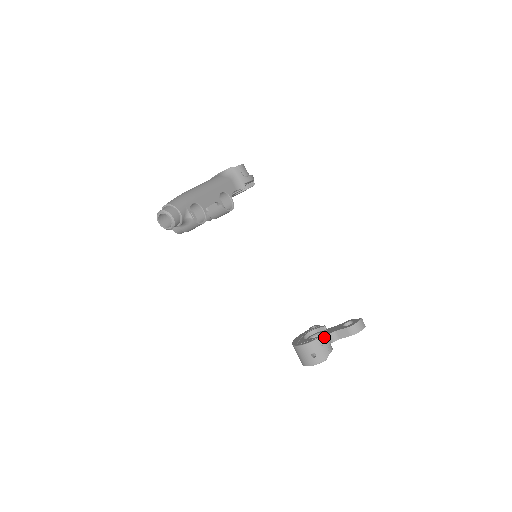
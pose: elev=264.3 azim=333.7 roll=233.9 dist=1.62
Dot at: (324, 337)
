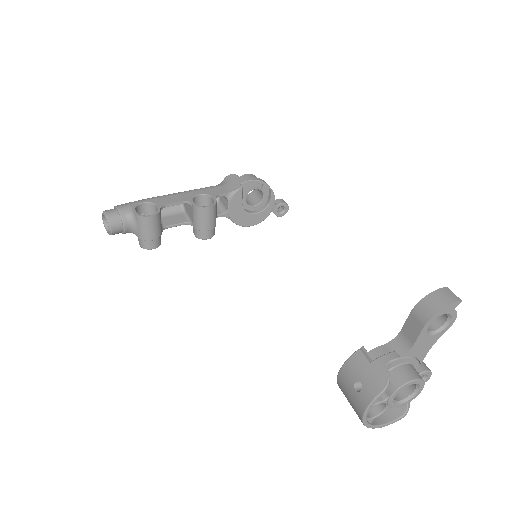
Dot at: (377, 347)
